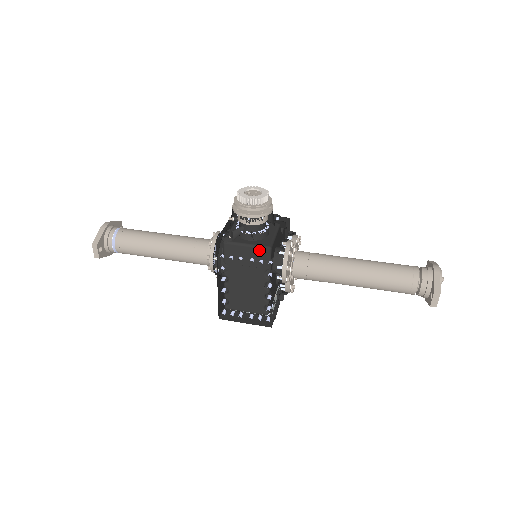
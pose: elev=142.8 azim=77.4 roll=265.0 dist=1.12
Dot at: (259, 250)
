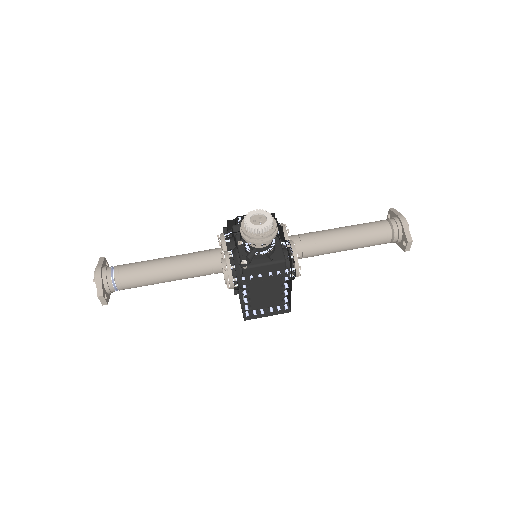
Dot at: (276, 265)
